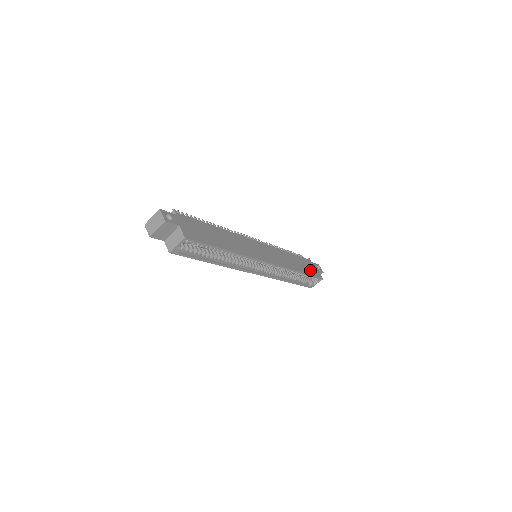
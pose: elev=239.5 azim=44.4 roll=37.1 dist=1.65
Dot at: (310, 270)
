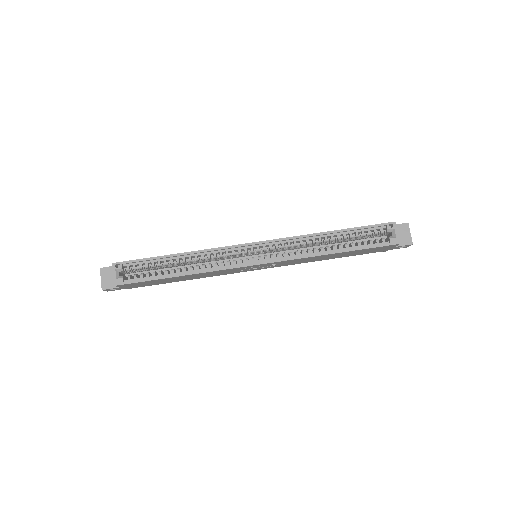
Dot at: occluded
